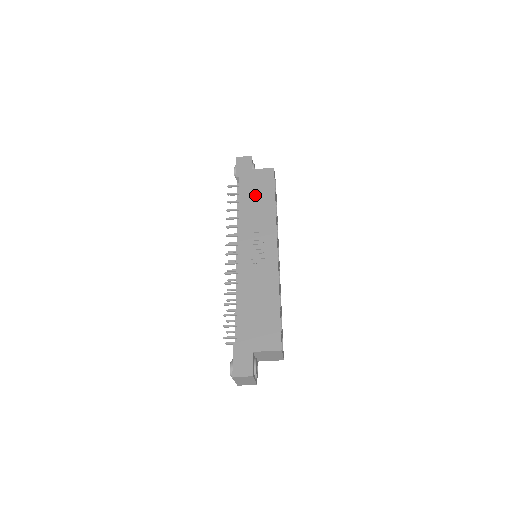
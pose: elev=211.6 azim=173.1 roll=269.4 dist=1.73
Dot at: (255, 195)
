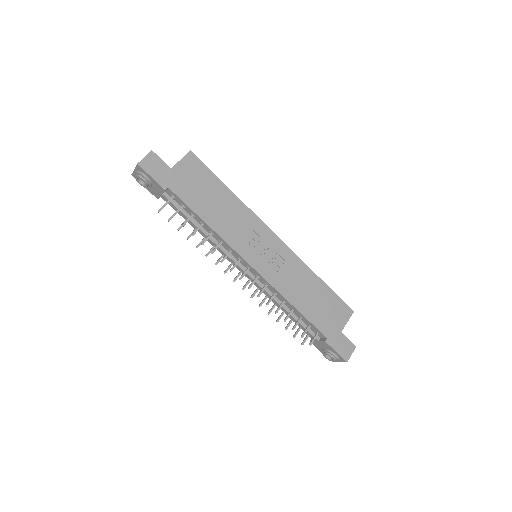
Dot at: (207, 197)
